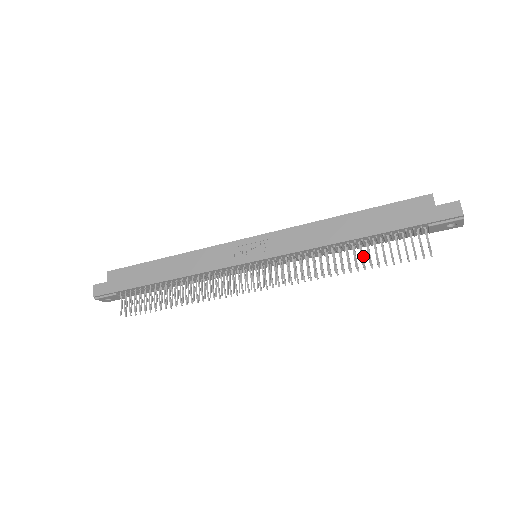
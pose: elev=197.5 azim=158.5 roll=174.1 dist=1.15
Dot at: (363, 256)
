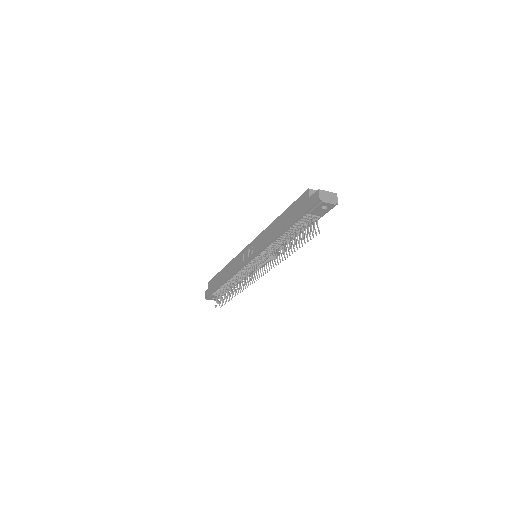
Dot at: occluded
